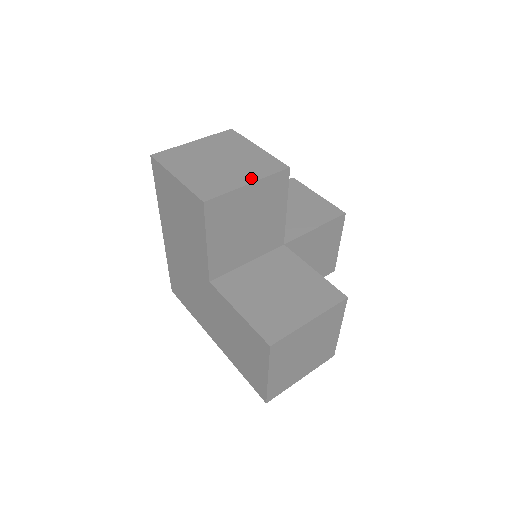
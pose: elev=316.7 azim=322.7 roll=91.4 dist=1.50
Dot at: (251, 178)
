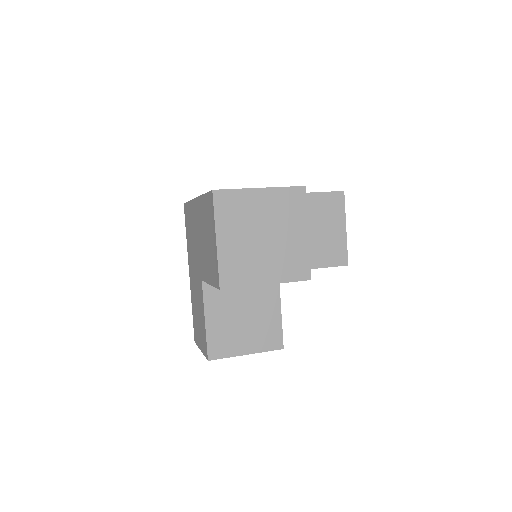
Dot at: (273, 278)
